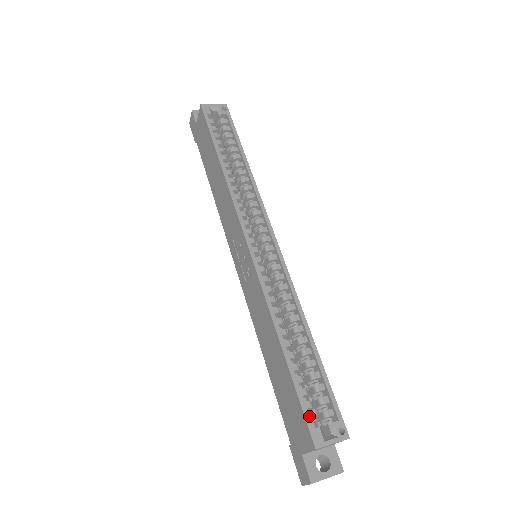
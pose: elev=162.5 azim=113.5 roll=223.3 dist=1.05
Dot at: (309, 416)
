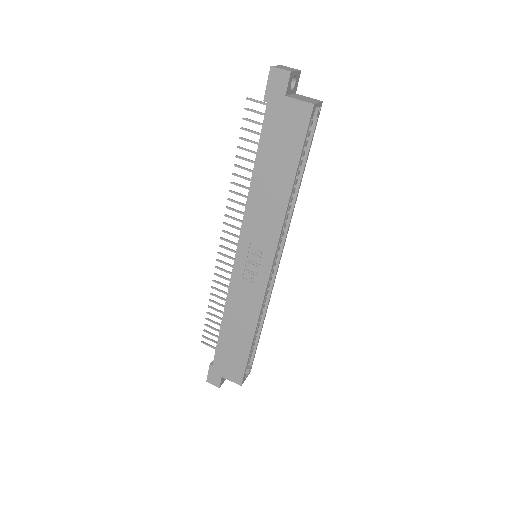
Dot at: occluded
